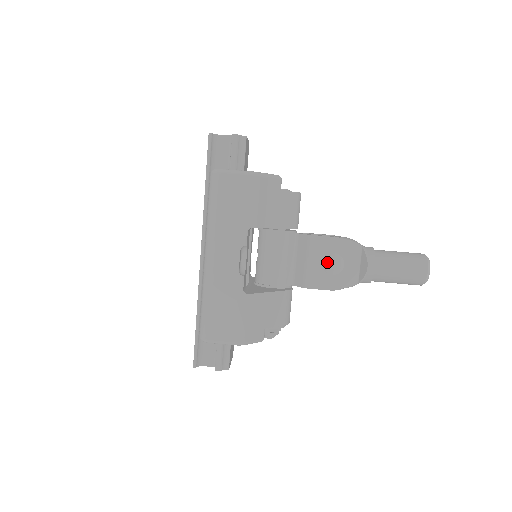
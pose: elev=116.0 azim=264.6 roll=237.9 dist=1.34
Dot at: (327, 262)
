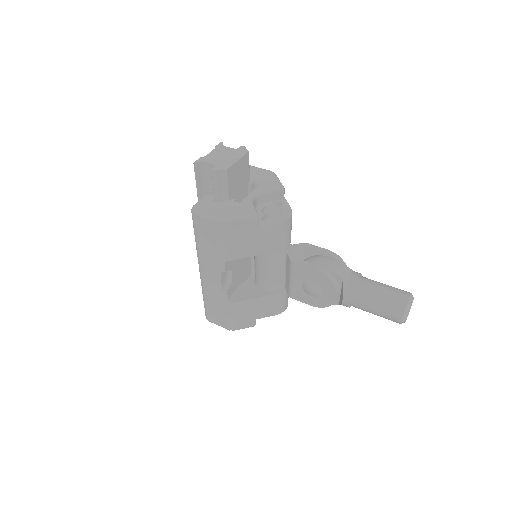
Dot at: (306, 286)
